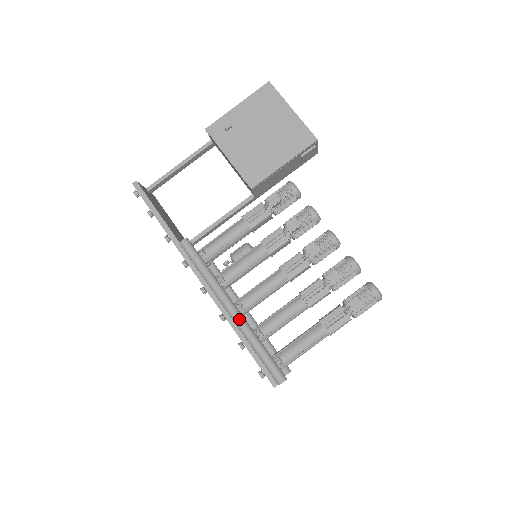
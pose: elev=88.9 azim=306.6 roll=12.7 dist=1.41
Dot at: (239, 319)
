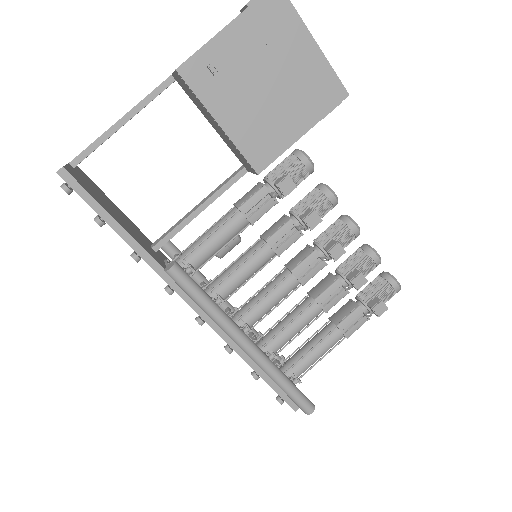
Dot at: (260, 358)
